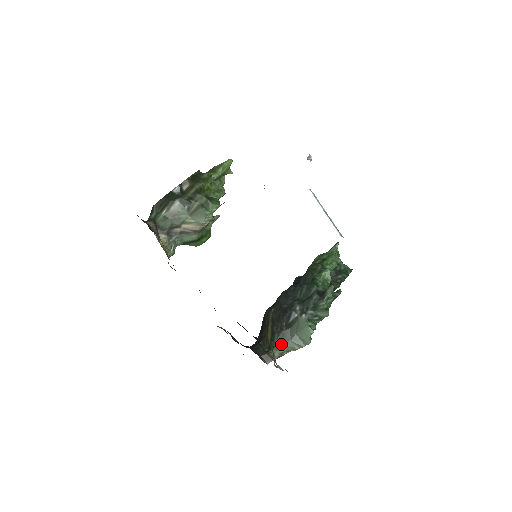
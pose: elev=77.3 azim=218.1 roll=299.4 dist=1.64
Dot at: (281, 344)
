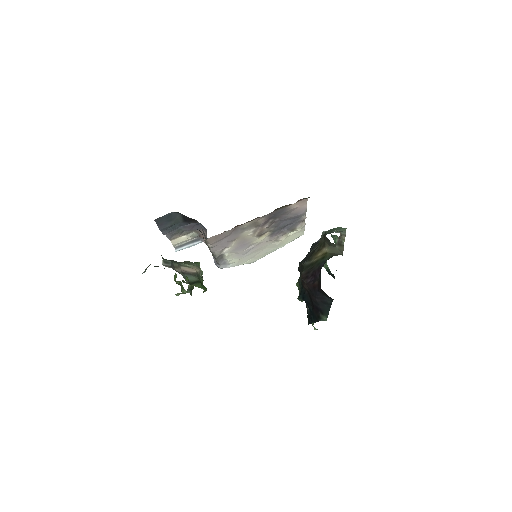
Dot at: occluded
